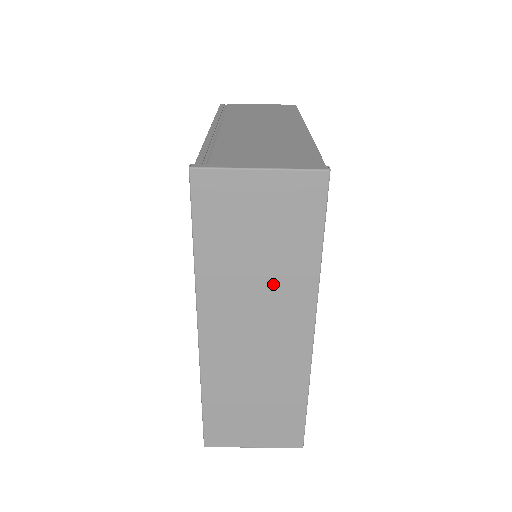
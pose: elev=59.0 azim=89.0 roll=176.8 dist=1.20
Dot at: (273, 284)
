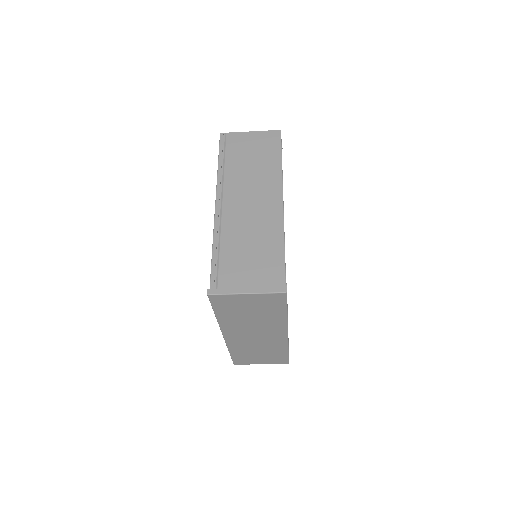
Dot at: (262, 323)
